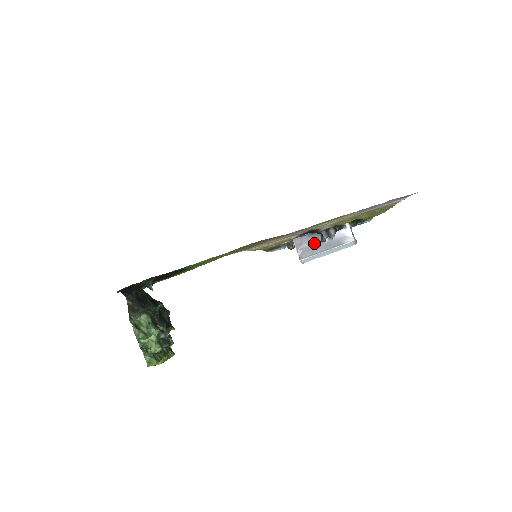
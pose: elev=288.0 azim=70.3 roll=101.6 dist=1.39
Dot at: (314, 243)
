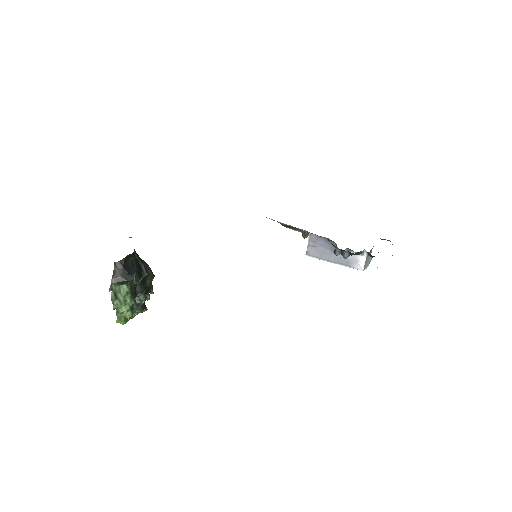
Dot at: (326, 249)
